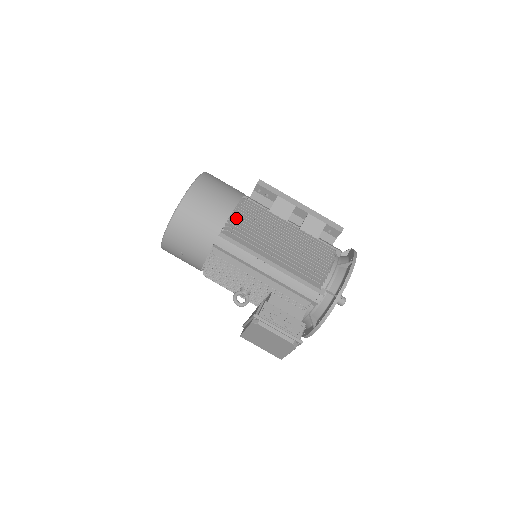
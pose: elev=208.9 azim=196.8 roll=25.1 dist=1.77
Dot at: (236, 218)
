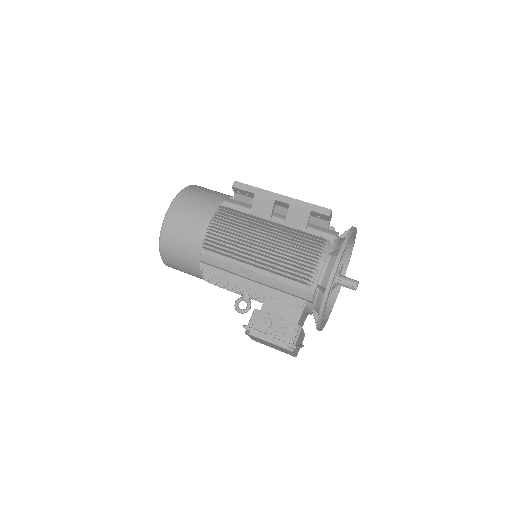
Dot at: (214, 231)
